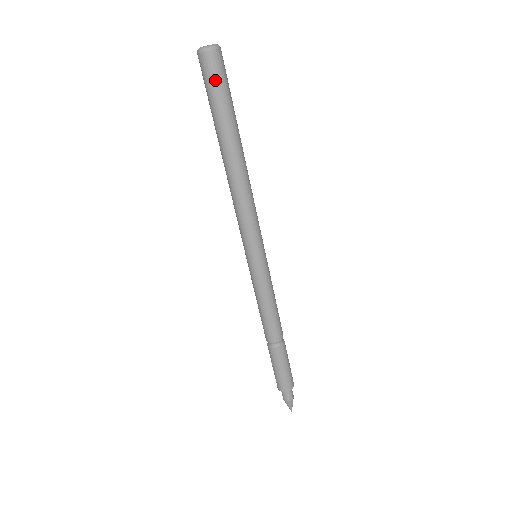
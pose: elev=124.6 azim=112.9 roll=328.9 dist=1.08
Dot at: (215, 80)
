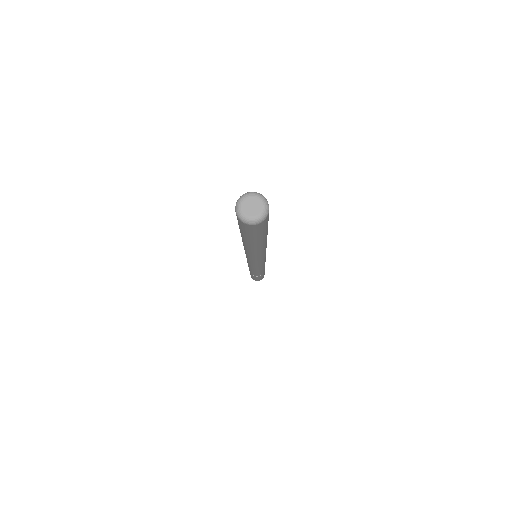
Dot at: (250, 232)
